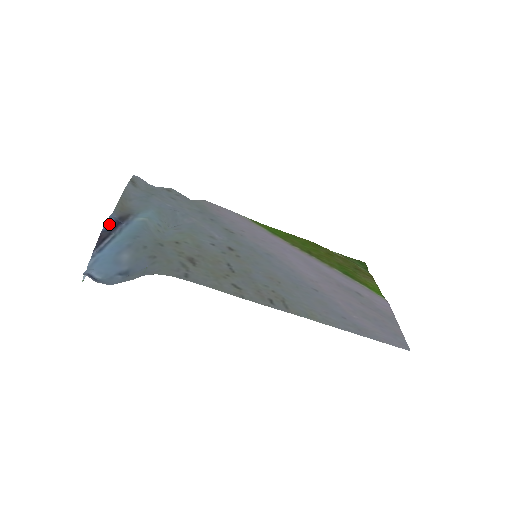
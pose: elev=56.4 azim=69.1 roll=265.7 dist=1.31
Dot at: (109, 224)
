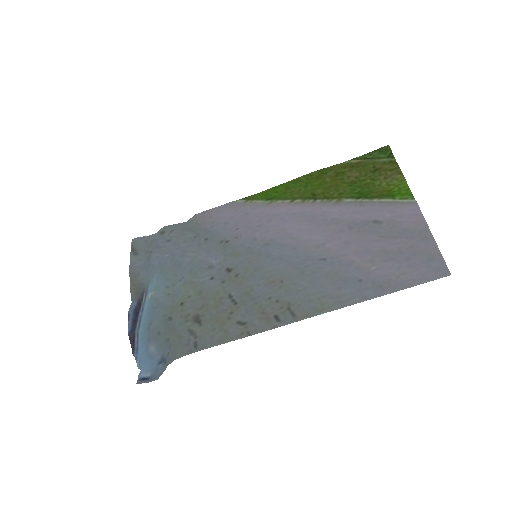
Dot at: (131, 322)
